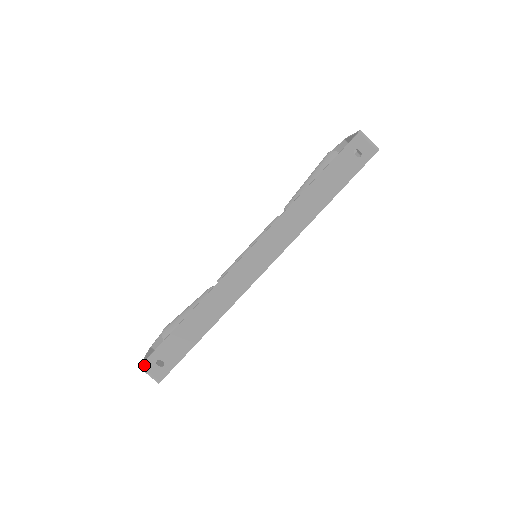
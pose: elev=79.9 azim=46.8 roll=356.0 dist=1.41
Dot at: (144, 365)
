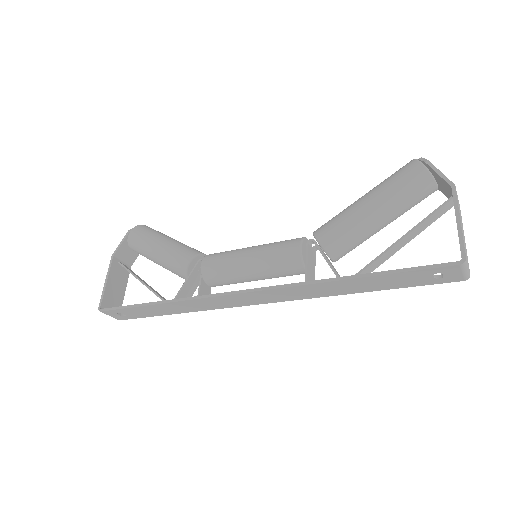
Dot at: (104, 312)
